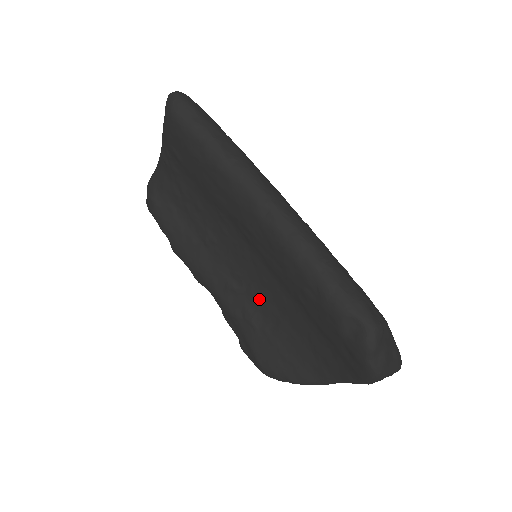
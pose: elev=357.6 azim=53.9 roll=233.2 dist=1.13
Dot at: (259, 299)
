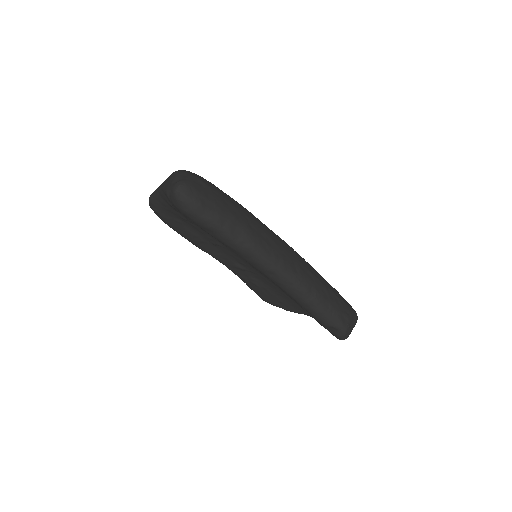
Dot at: (260, 277)
